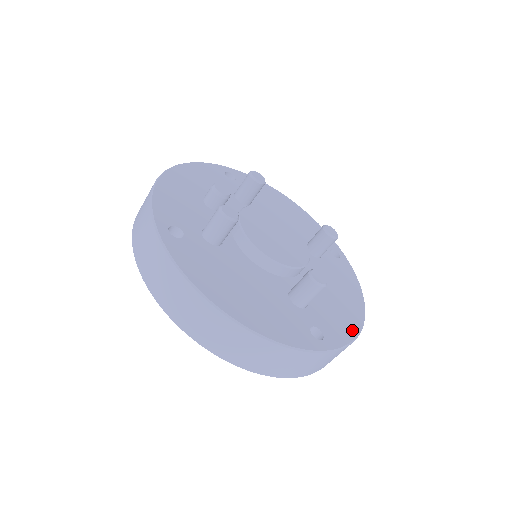
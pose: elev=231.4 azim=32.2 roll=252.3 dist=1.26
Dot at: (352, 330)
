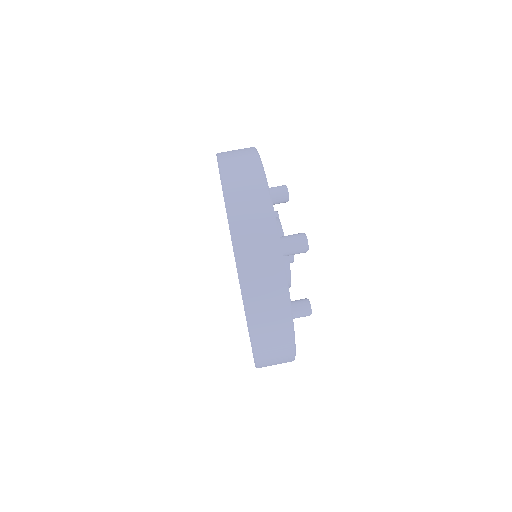
Dot at: occluded
